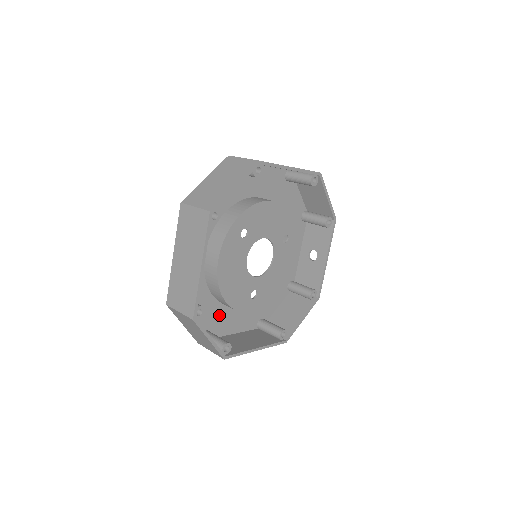
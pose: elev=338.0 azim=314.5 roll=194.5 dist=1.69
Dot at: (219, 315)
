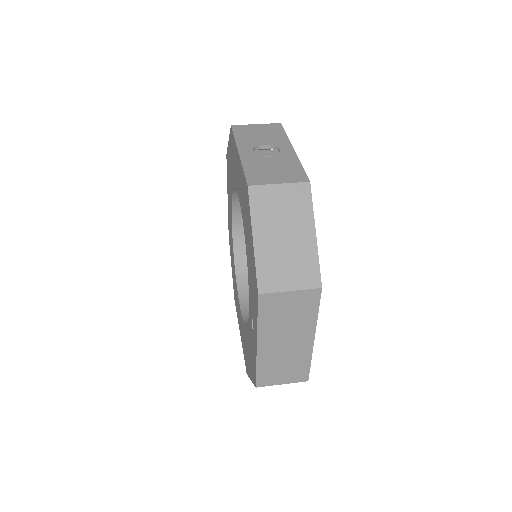
Dot at: occluded
